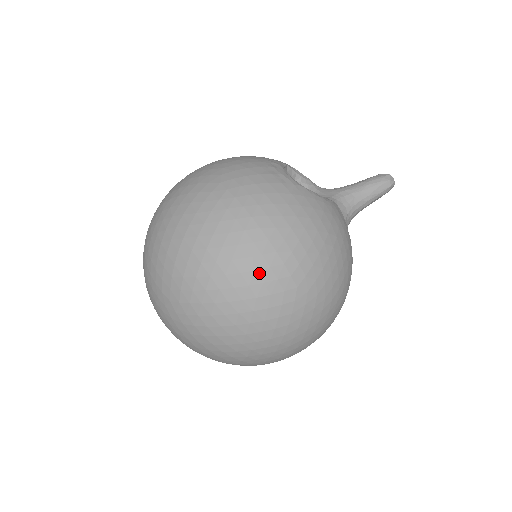
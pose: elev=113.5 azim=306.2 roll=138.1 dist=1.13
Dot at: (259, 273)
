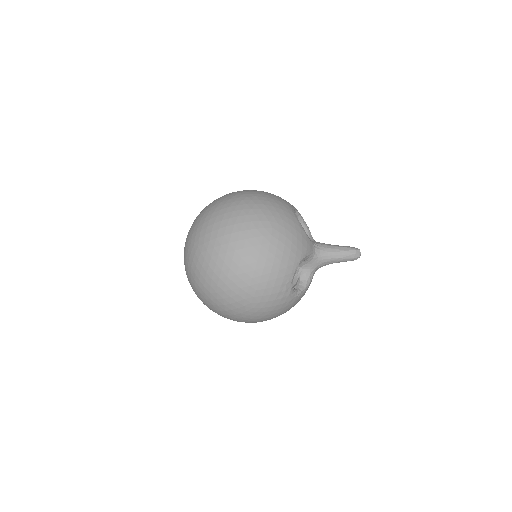
Dot at: occluded
